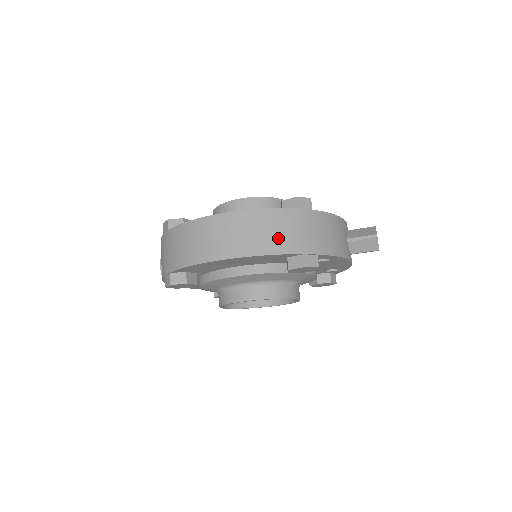
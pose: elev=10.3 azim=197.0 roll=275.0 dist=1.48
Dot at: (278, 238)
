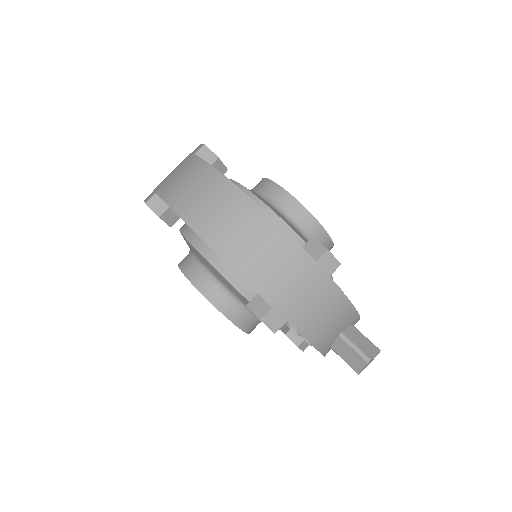
Dot at: (264, 268)
